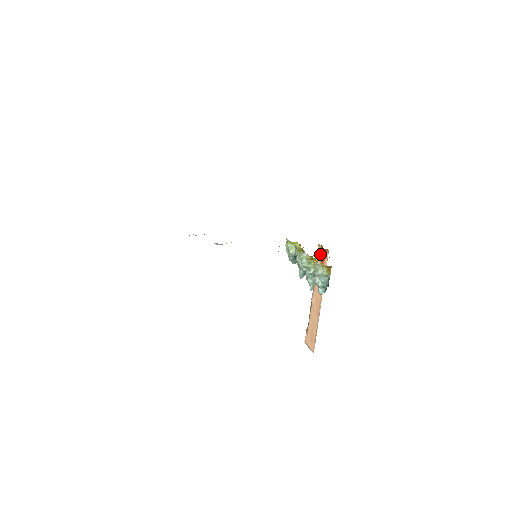
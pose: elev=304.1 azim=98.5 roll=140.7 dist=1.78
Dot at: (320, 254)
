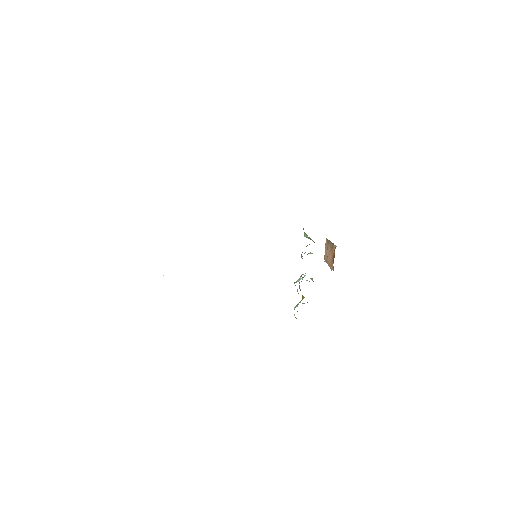
Dot at: occluded
